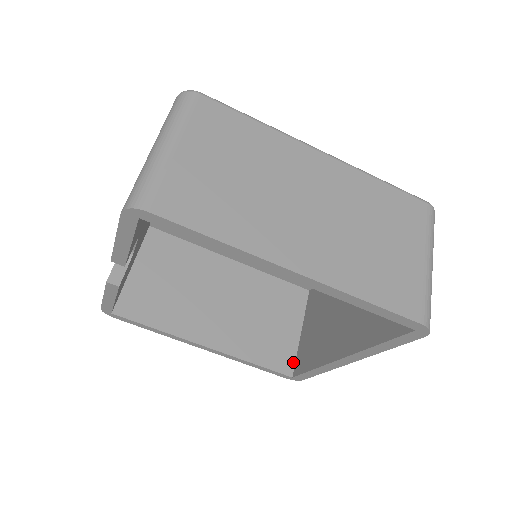
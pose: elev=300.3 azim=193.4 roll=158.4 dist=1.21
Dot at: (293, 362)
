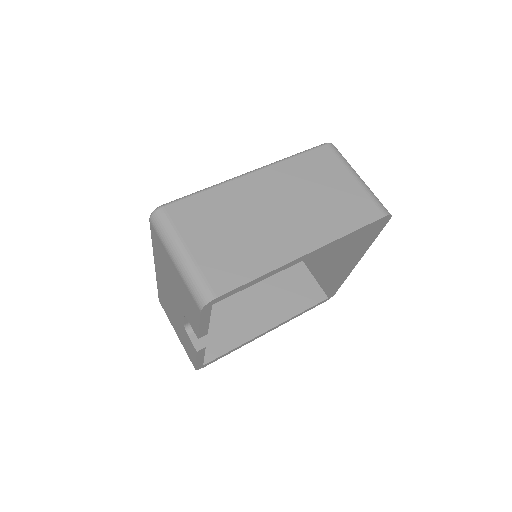
Dot at: (320, 289)
